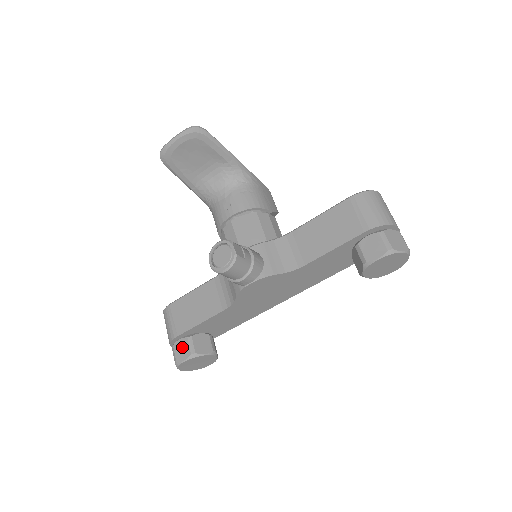
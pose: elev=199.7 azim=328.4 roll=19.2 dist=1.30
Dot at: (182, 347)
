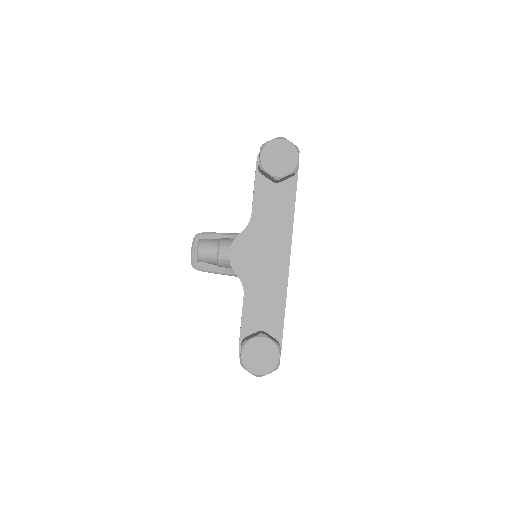
Dot at: occluded
